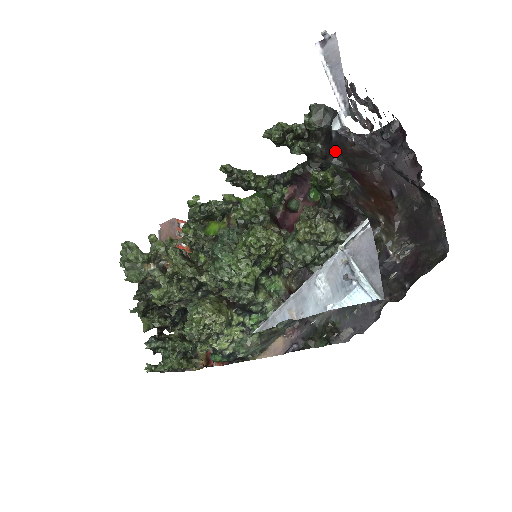
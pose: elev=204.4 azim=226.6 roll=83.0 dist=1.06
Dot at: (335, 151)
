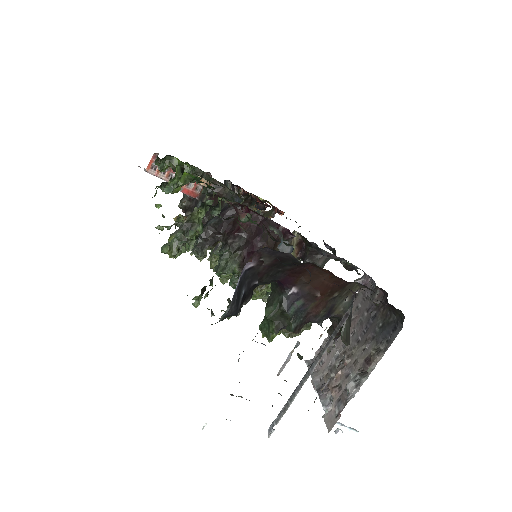
Dot at: (254, 285)
